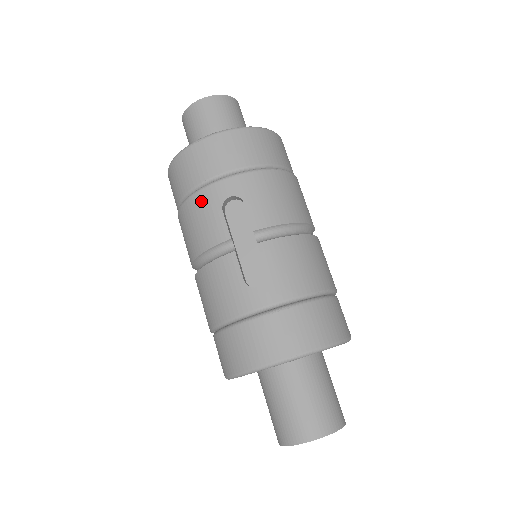
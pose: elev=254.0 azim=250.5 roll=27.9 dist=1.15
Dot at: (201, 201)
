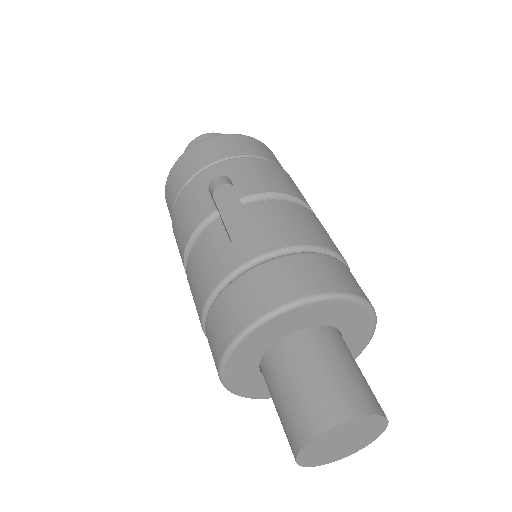
Dot at: (189, 191)
